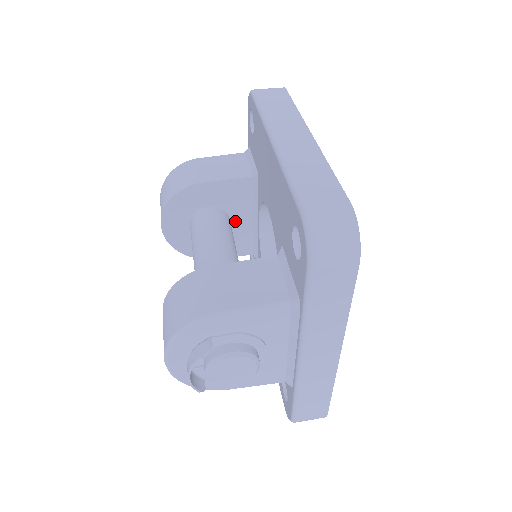
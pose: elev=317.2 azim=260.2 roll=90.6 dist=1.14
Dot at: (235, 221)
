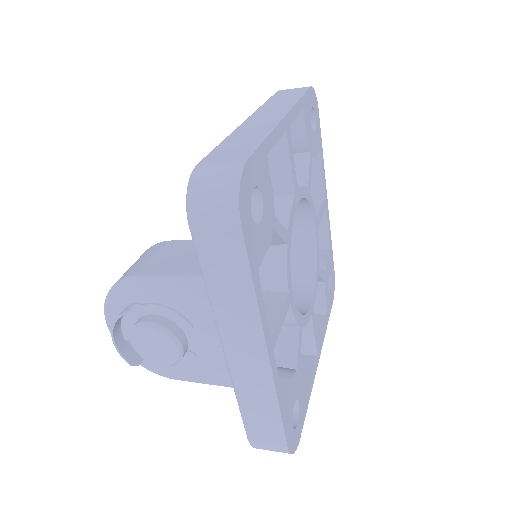
Dot at: occluded
